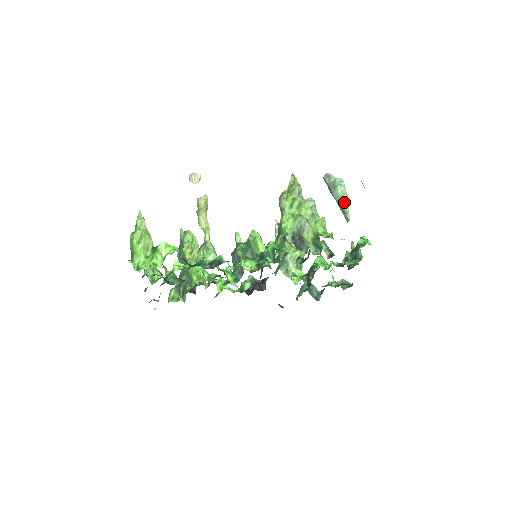
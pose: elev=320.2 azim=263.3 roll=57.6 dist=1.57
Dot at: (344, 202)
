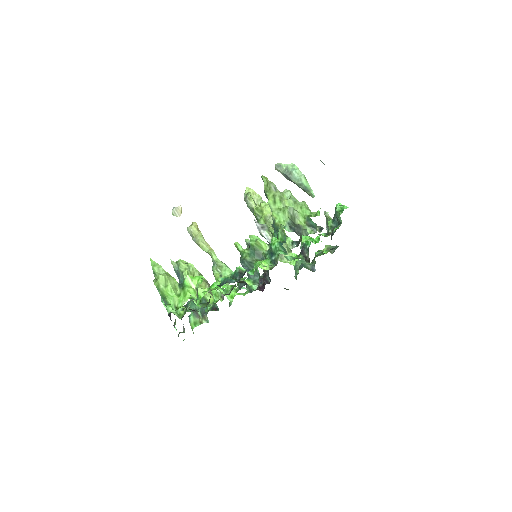
Dot at: (304, 182)
